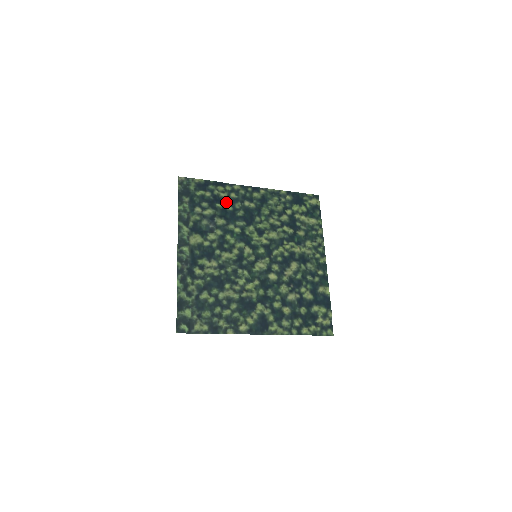
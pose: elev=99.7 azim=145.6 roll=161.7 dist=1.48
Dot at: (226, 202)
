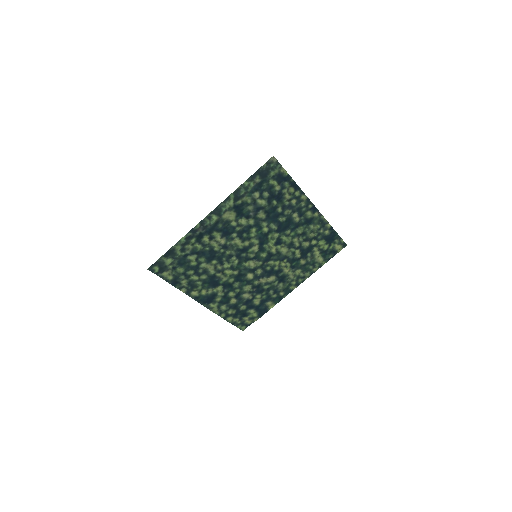
Dot at: (283, 203)
